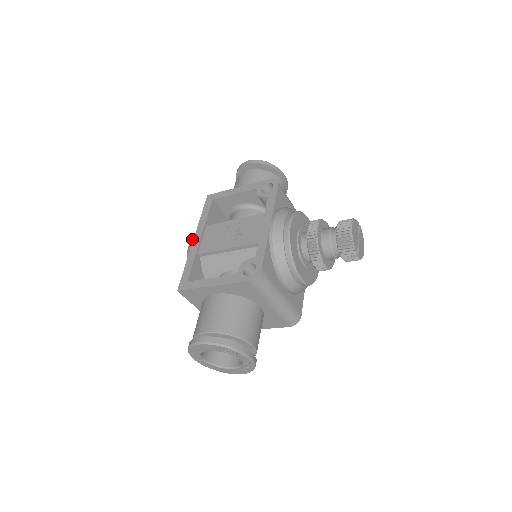
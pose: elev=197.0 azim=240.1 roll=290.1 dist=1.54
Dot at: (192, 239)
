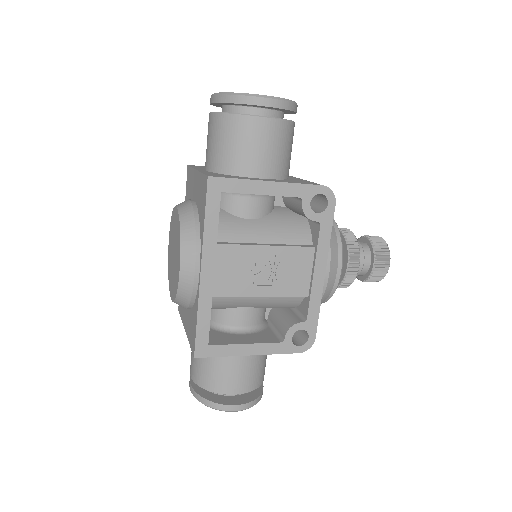
Dot at: (188, 261)
